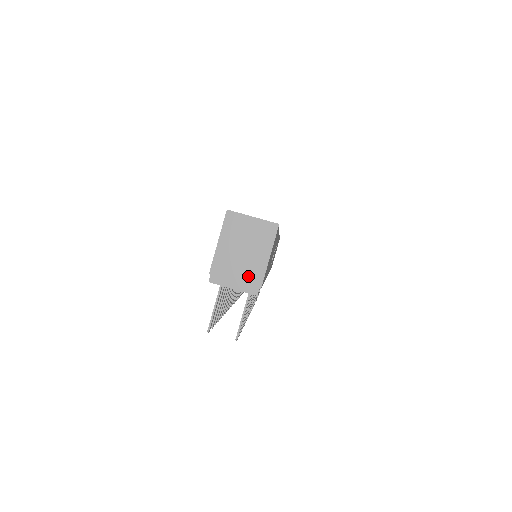
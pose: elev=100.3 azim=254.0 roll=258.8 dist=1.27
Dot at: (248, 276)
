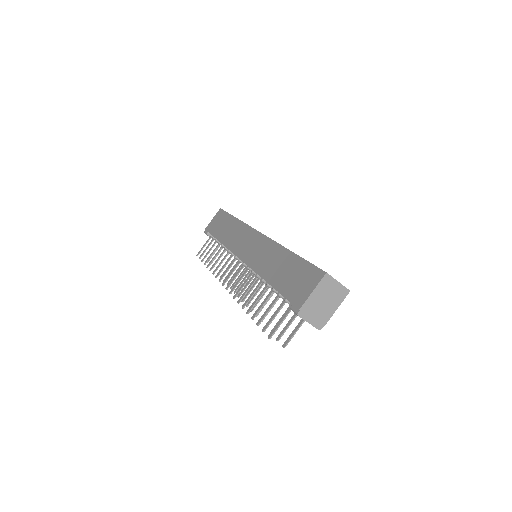
Dot at: (320, 317)
